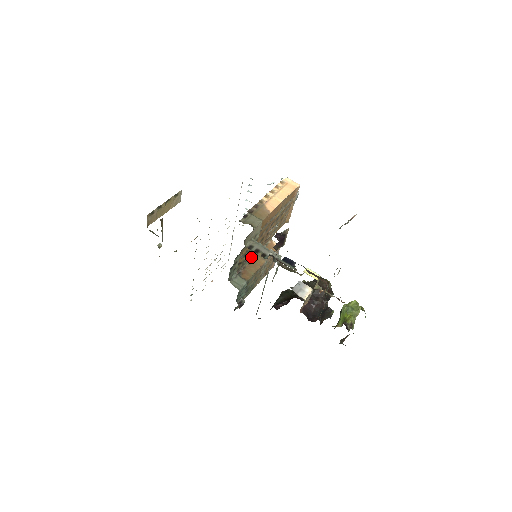
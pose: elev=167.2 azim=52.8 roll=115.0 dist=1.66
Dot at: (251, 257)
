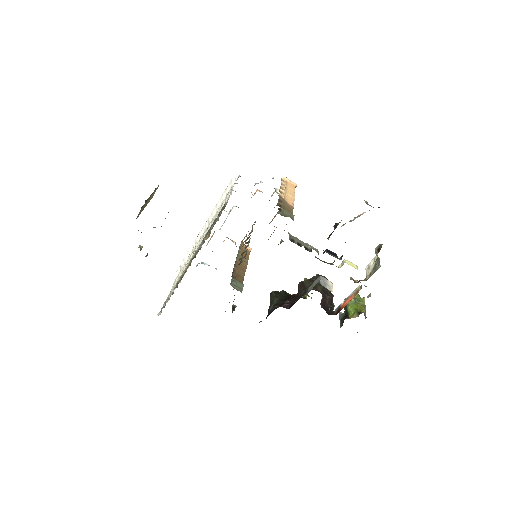
Dot at: occluded
